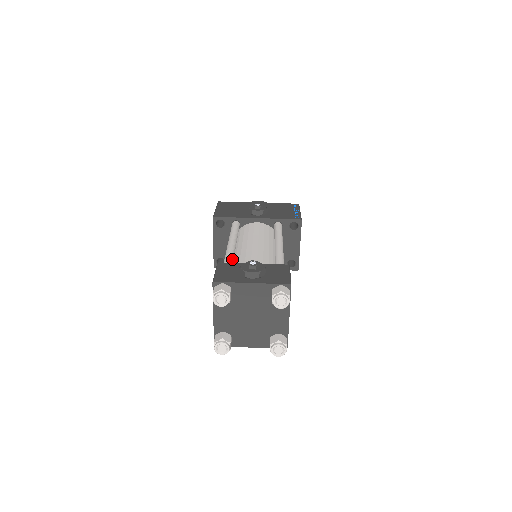
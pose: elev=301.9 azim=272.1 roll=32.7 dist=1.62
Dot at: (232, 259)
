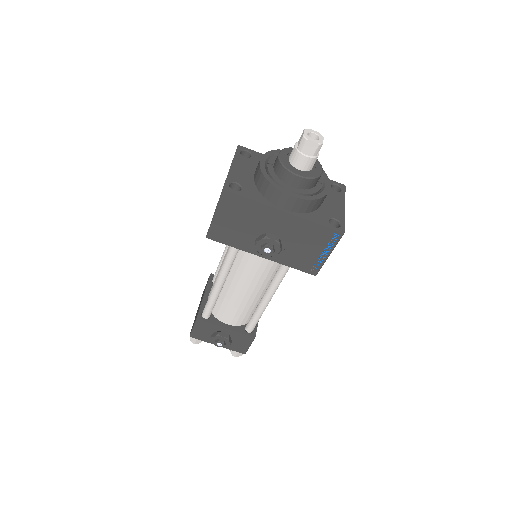
Dot at: (213, 307)
